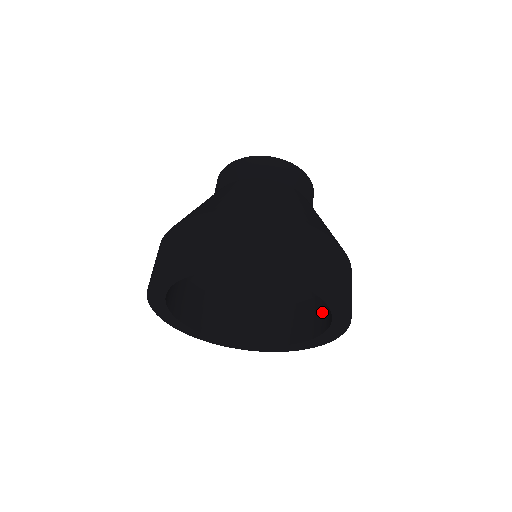
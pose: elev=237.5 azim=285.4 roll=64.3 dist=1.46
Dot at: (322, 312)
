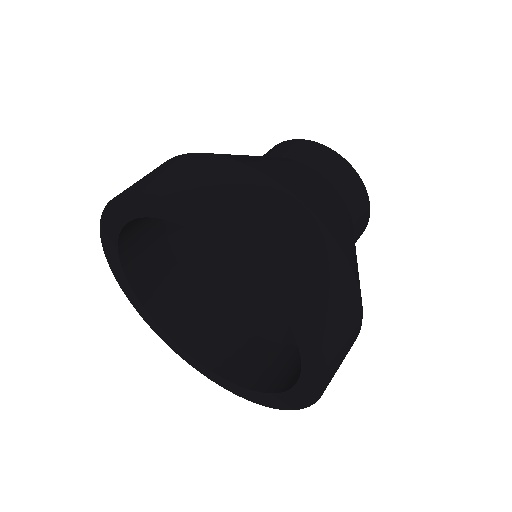
Dot at: occluded
